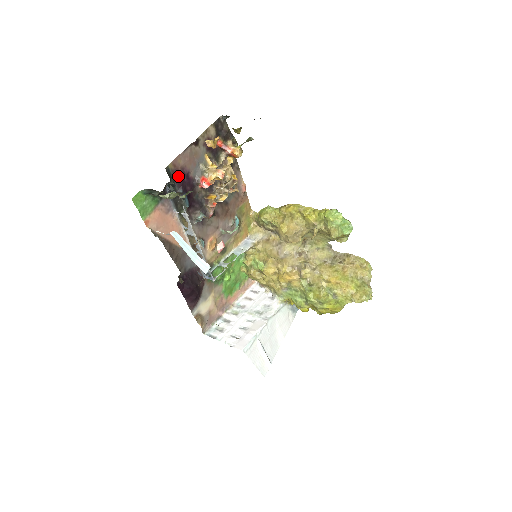
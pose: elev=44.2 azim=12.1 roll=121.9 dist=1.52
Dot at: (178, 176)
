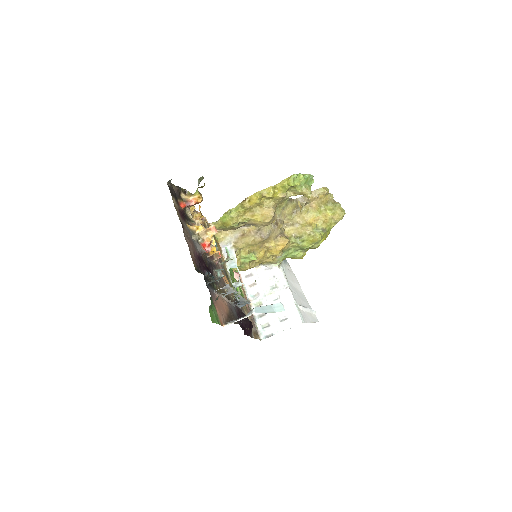
Dot at: (199, 266)
